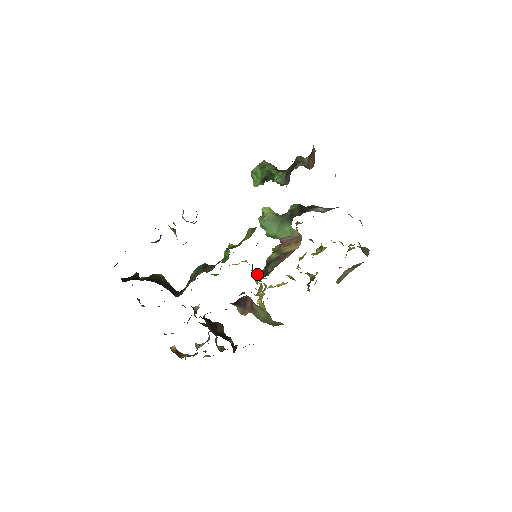
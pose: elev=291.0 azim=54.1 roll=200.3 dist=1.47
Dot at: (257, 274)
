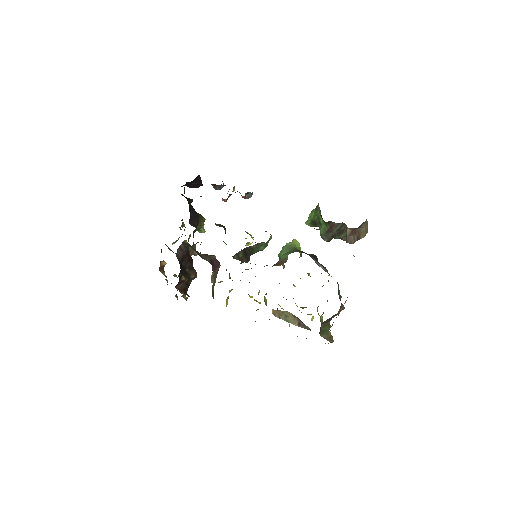
Dot at: (240, 260)
